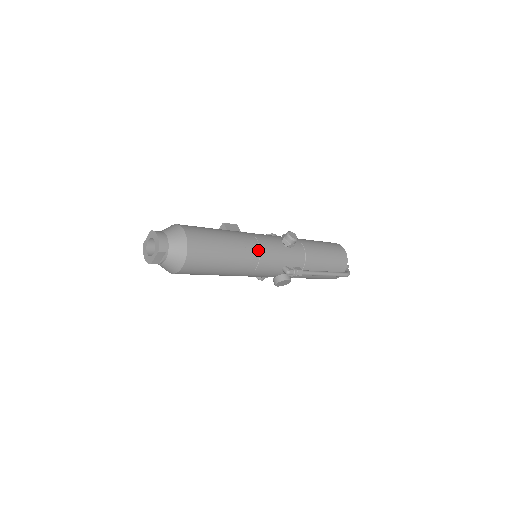
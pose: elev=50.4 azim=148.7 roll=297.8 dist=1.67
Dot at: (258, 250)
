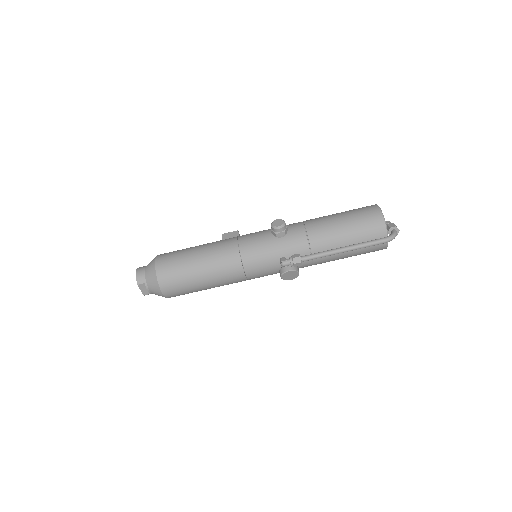
Dot at: (237, 252)
